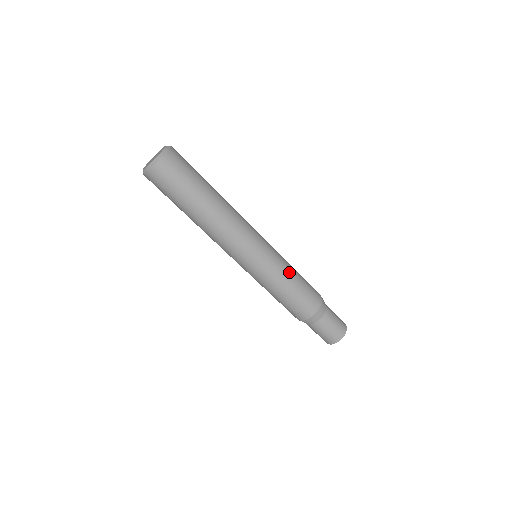
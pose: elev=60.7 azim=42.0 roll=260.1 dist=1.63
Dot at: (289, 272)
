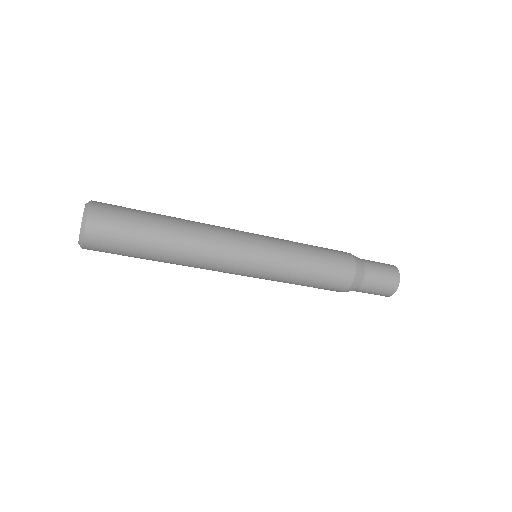
Dot at: (300, 262)
